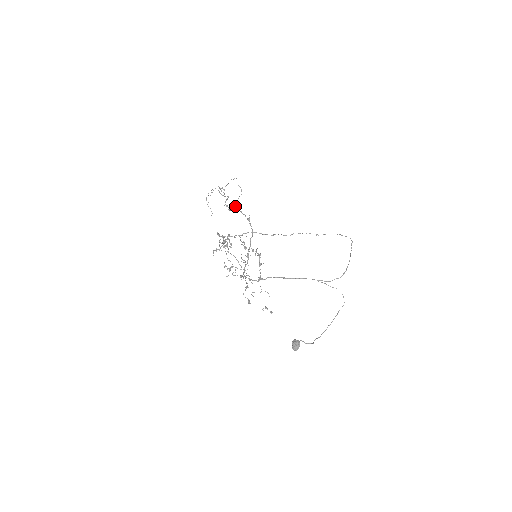
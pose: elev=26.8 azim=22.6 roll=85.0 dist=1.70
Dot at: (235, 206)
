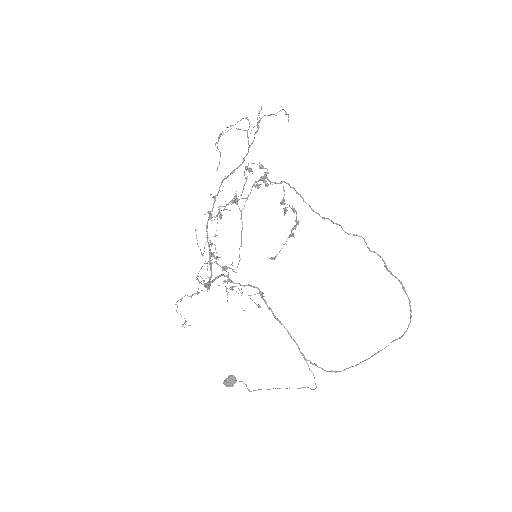
Dot at: (216, 215)
